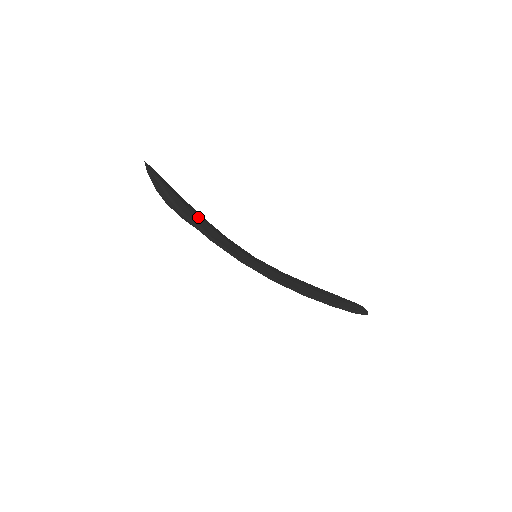
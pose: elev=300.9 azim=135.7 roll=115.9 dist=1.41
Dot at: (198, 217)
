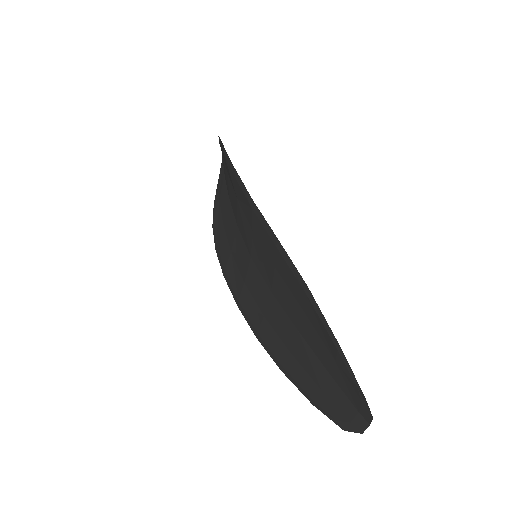
Dot at: occluded
